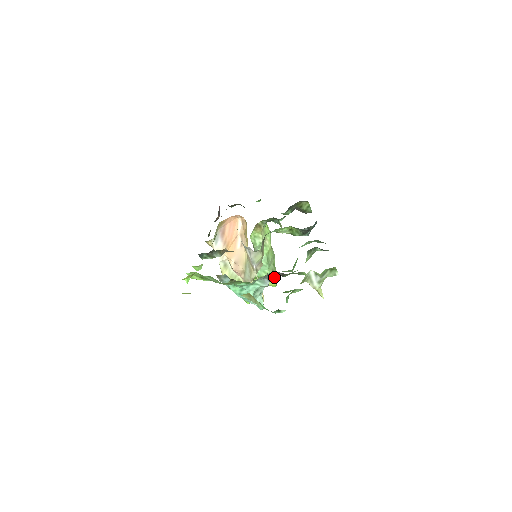
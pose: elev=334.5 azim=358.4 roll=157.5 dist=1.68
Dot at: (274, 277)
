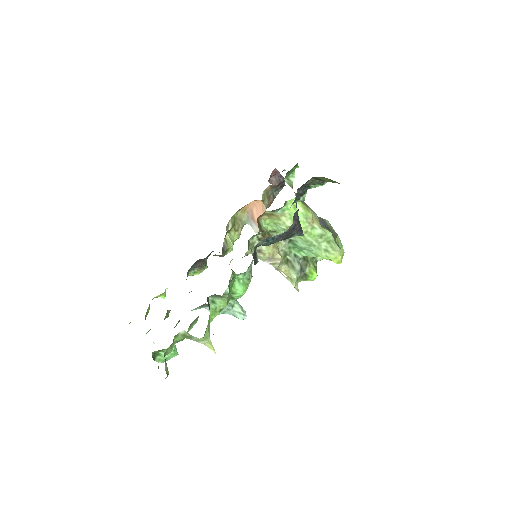
Dot at: (329, 257)
